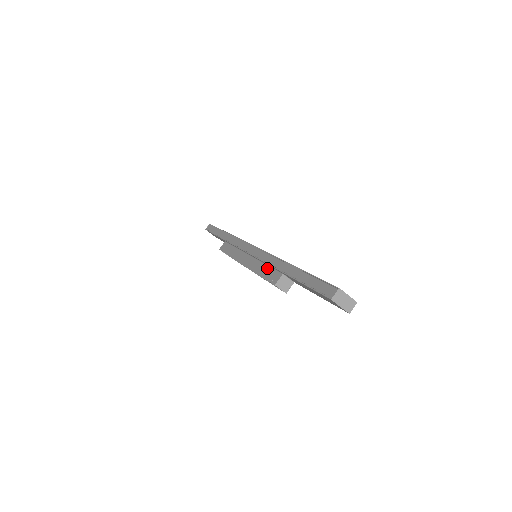
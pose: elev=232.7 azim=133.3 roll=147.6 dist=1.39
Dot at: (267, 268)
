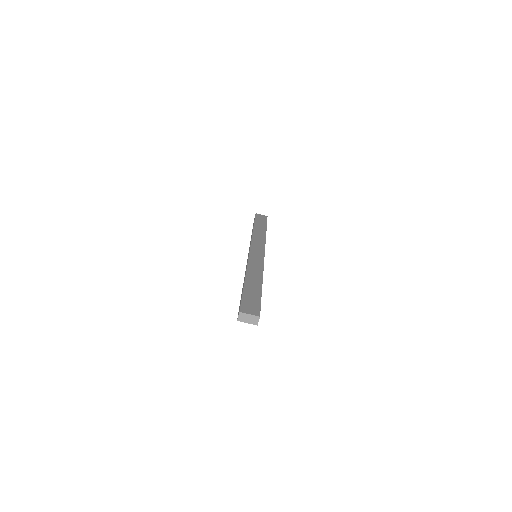
Dot at: occluded
